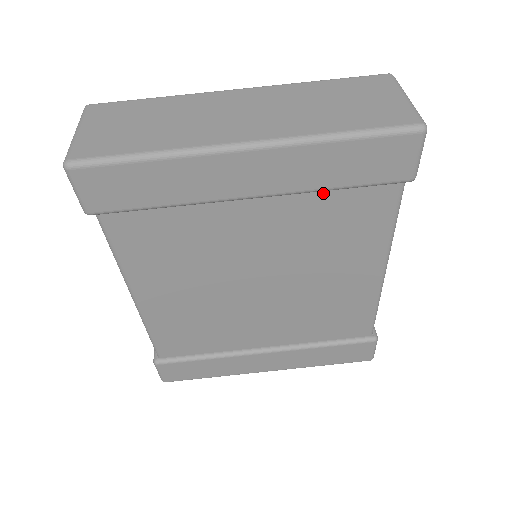
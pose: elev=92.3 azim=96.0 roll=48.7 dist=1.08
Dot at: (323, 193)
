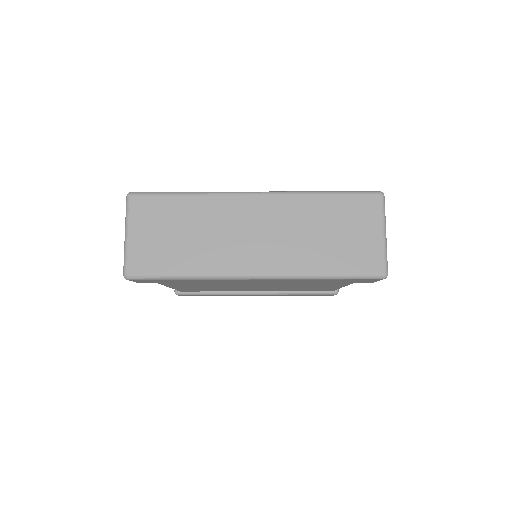
Dot at: occluded
